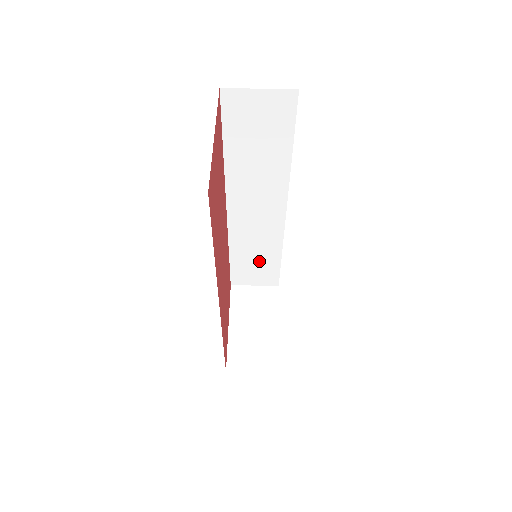
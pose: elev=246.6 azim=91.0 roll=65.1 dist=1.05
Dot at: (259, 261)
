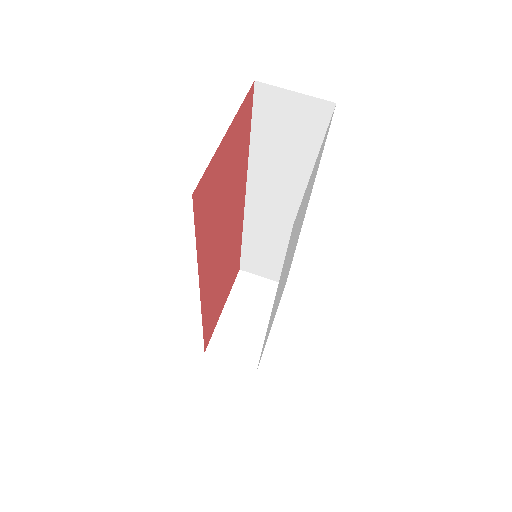
Dot at: (270, 256)
